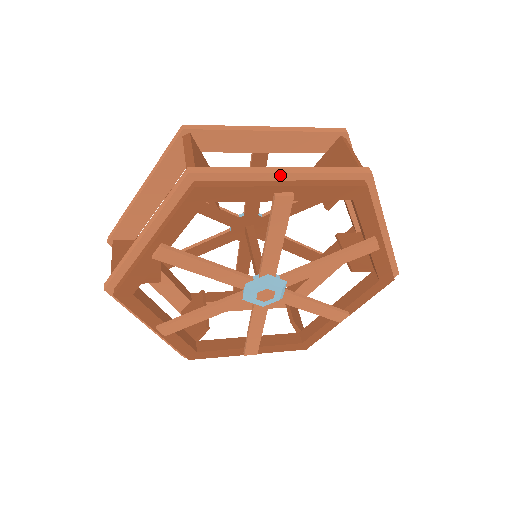
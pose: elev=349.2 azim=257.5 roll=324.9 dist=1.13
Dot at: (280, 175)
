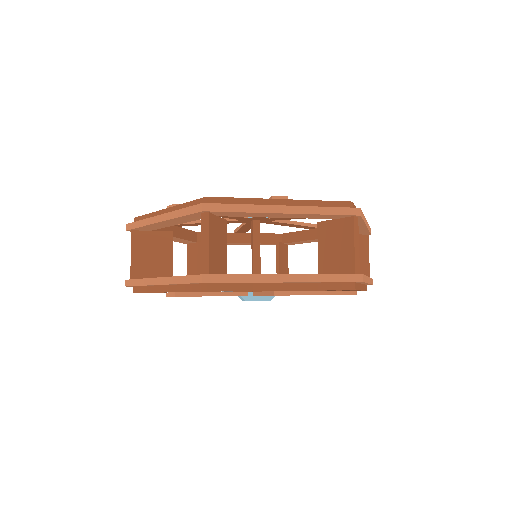
Dot at: (282, 282)
